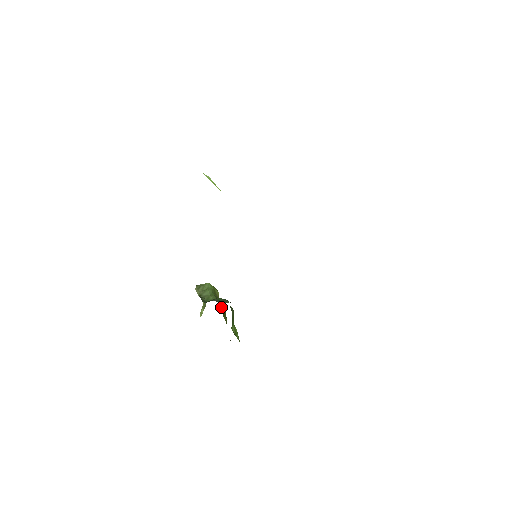
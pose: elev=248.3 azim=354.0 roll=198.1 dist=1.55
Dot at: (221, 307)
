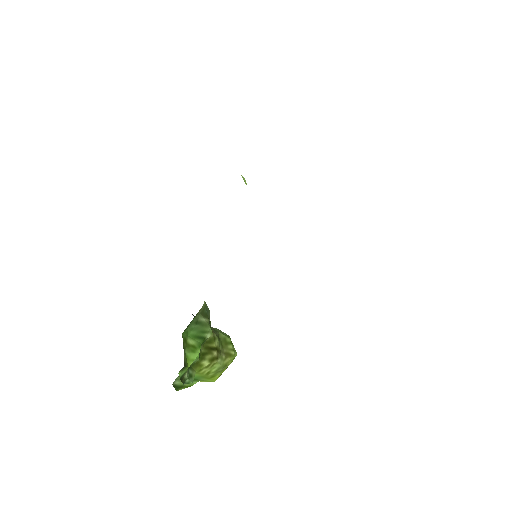
Dot at: (209, 337)
